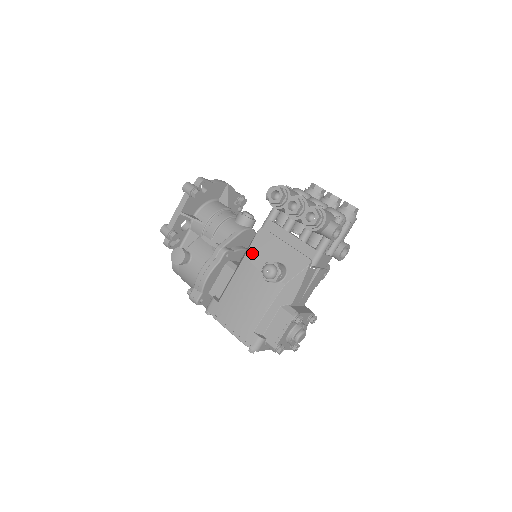
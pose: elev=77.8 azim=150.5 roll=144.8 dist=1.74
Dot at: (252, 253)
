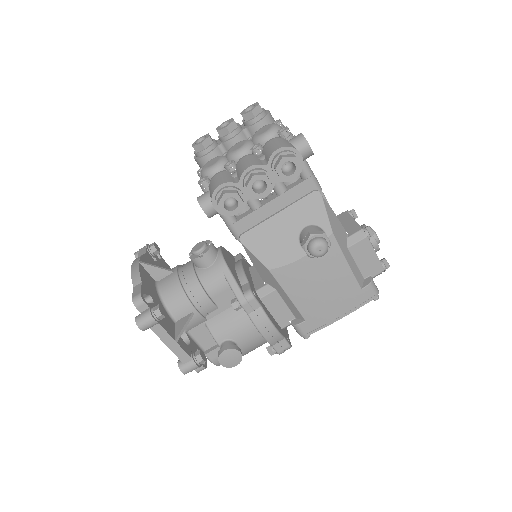
Dot at: (271, 261)
